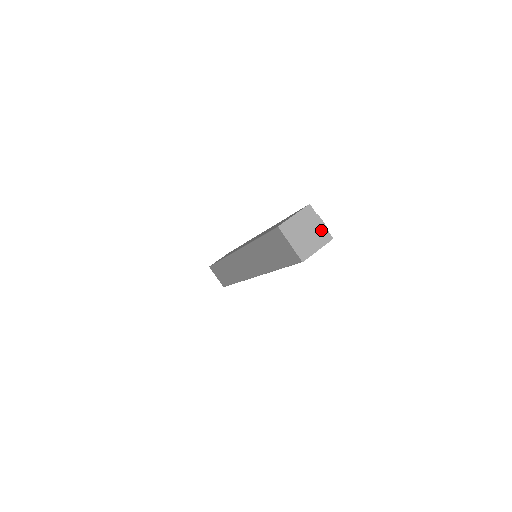
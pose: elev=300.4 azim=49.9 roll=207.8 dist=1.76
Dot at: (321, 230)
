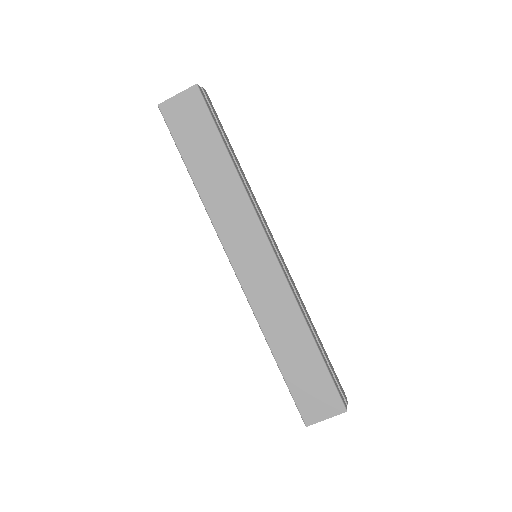
Dot at: occluded
